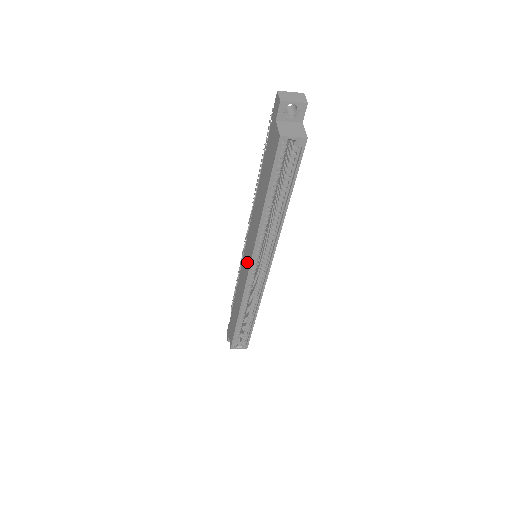
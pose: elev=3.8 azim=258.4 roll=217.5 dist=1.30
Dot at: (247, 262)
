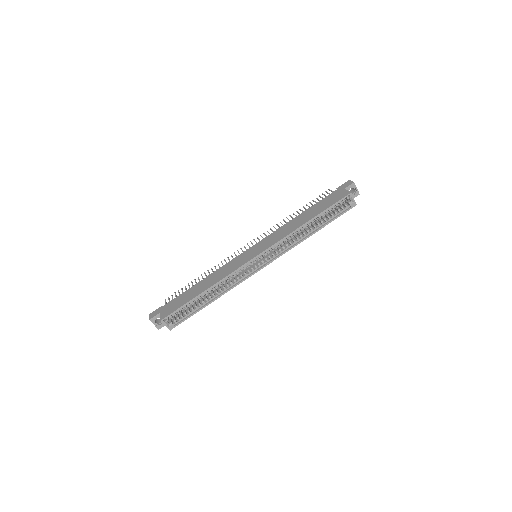
Dot at: (254, 253)
